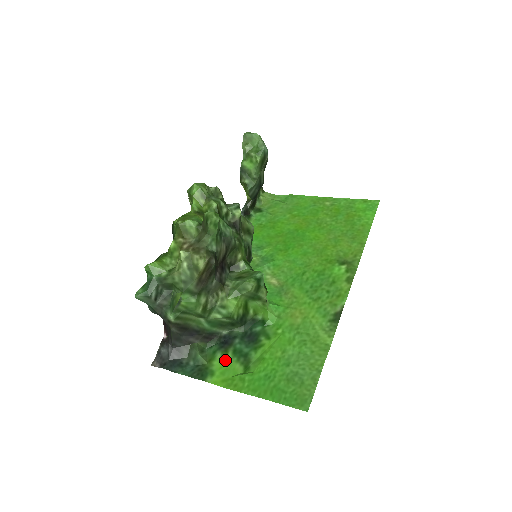
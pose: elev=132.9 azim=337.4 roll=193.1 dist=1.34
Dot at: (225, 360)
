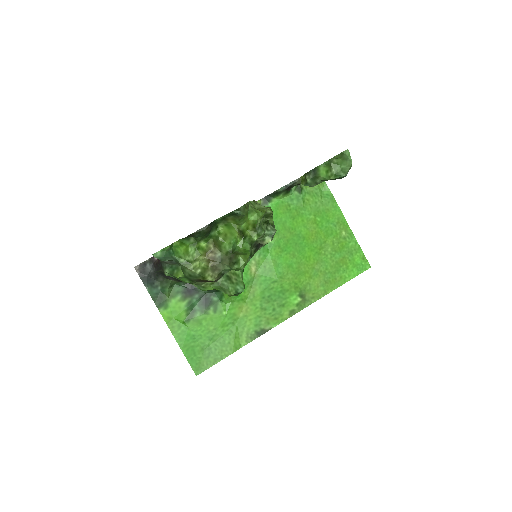
Dot at: (180, 304)
